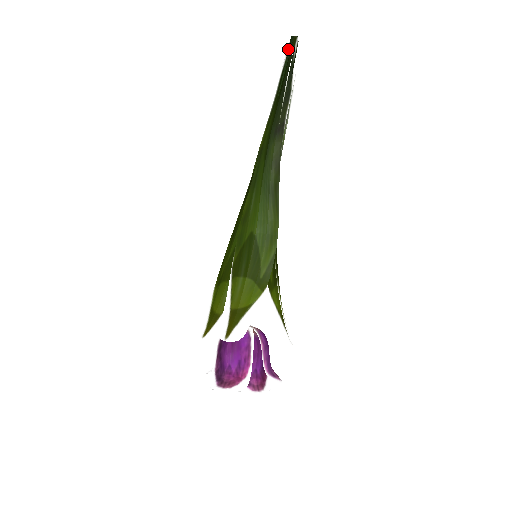
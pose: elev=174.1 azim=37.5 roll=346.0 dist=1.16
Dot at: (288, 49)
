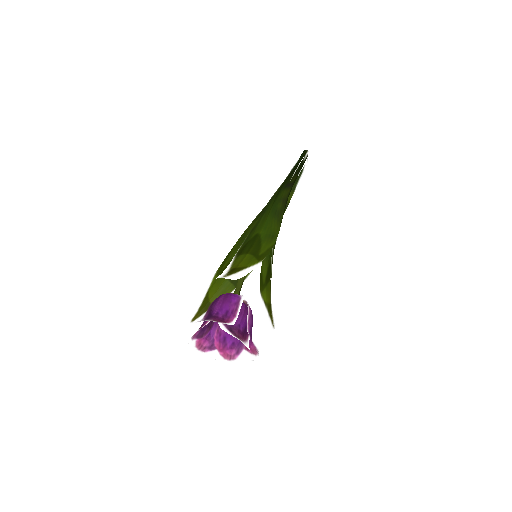
Dot at: (301, 155)
